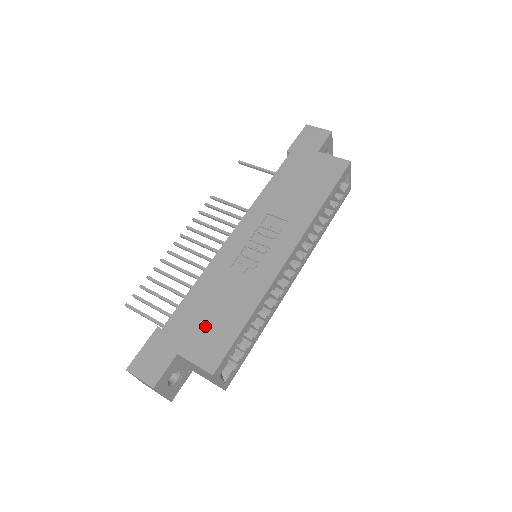
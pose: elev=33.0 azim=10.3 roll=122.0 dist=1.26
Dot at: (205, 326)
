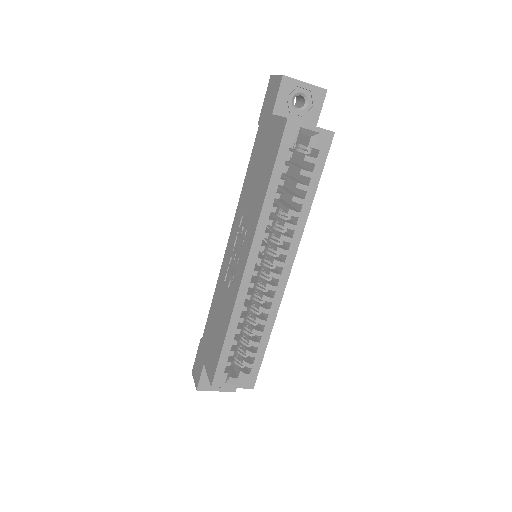
Dot at: (212, 340)
